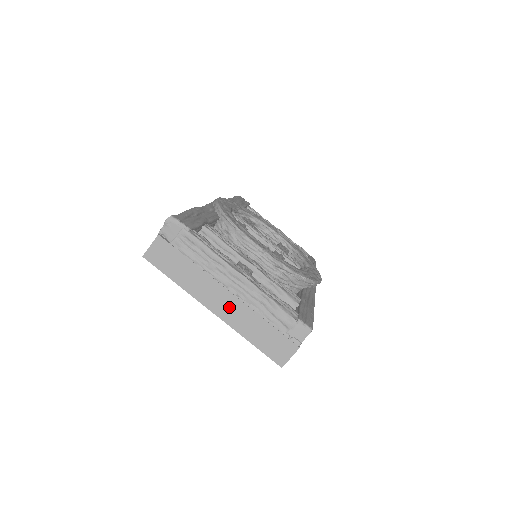
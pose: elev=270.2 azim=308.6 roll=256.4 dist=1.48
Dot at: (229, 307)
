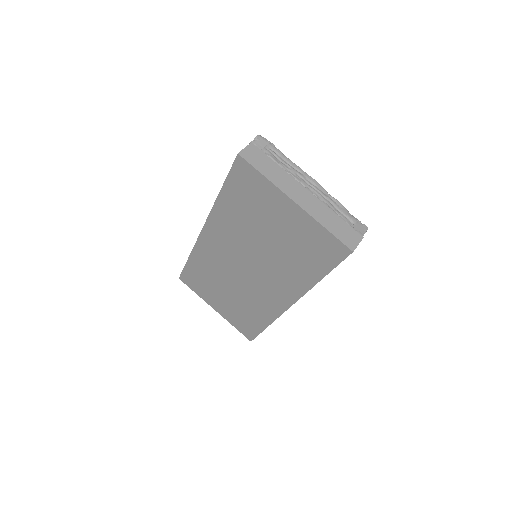
Dot at: (308, 201)
